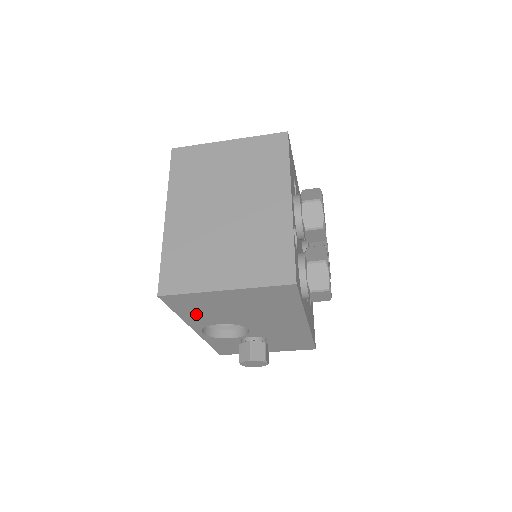
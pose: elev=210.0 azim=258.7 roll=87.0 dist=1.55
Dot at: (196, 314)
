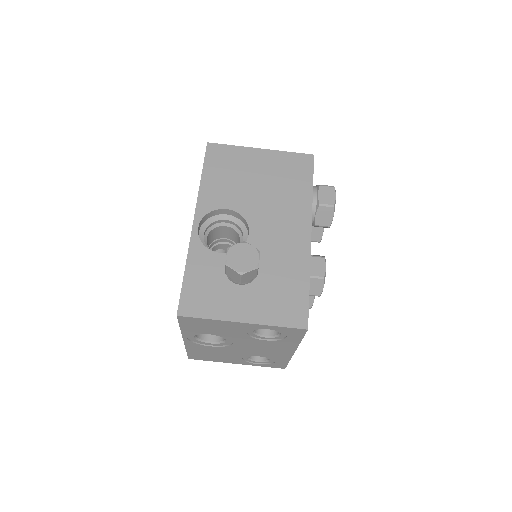
Dot at: (217, 182)
